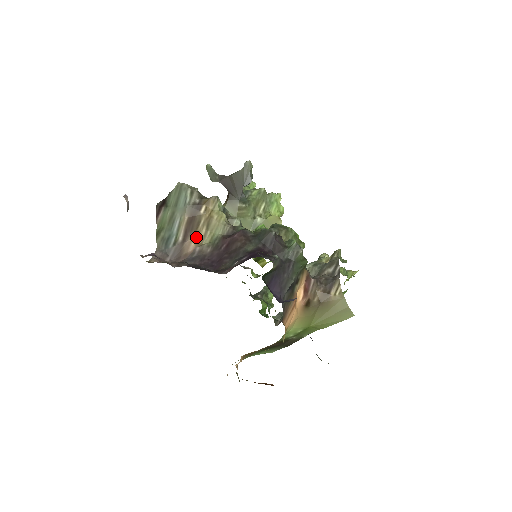
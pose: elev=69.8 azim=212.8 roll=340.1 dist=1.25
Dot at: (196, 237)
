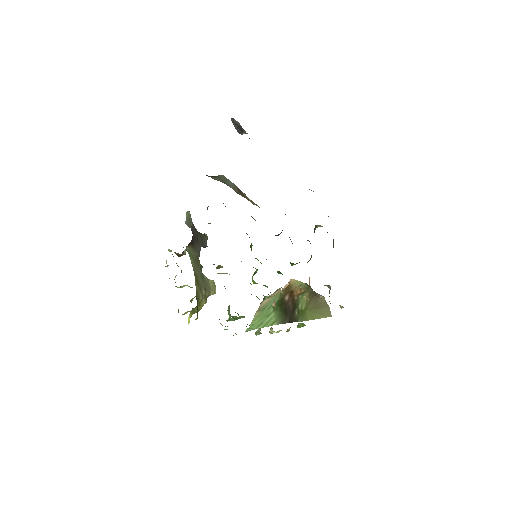
Dot at: (247, 199)
